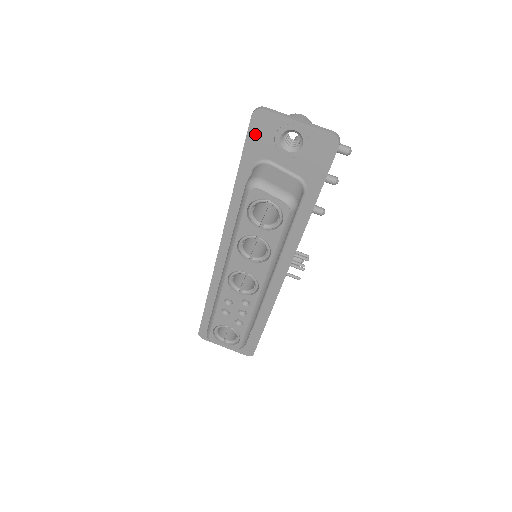
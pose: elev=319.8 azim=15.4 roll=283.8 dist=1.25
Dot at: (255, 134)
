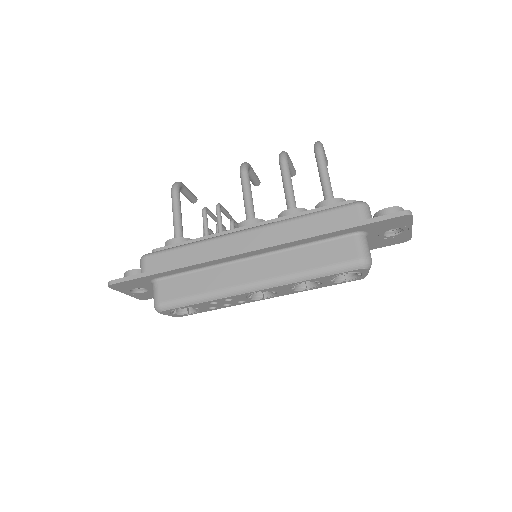
Dot at: (387, 222)
